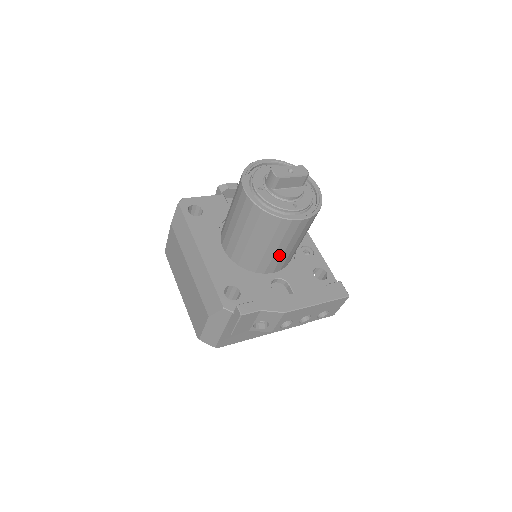
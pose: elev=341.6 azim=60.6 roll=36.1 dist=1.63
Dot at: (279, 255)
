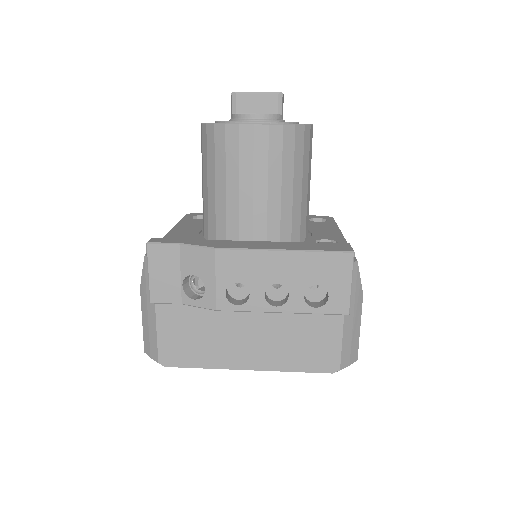
Dot at: (248, 205)
